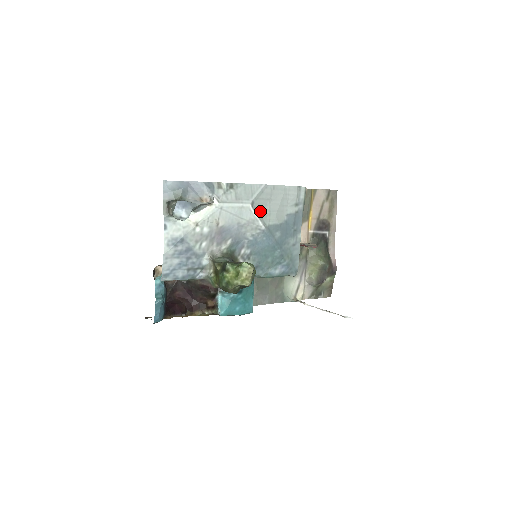
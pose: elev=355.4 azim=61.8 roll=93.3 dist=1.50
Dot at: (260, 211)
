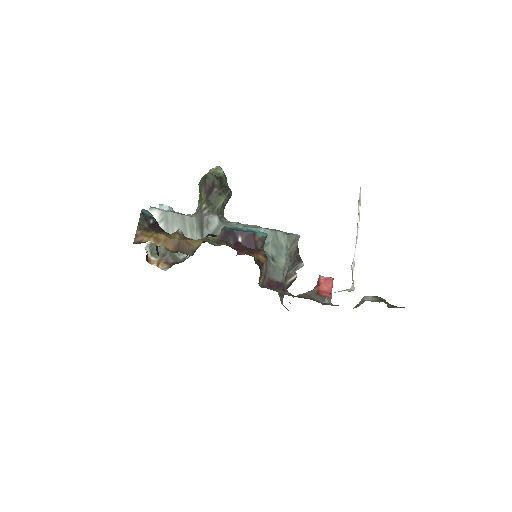
Dot at: occluded
